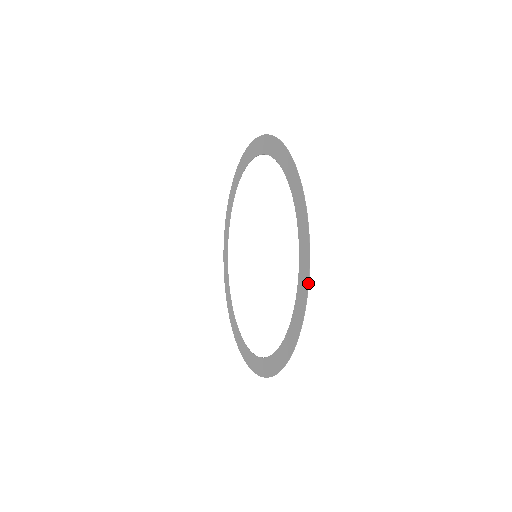
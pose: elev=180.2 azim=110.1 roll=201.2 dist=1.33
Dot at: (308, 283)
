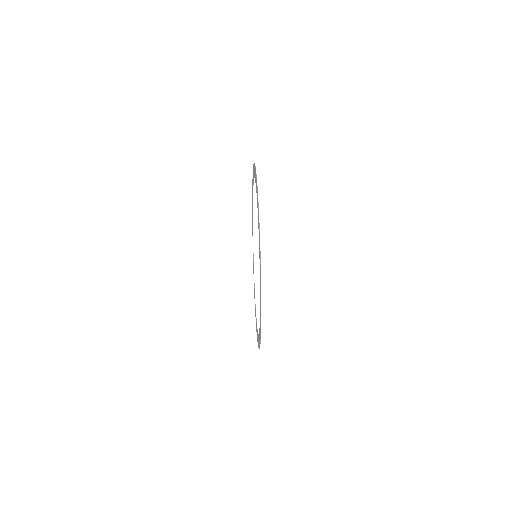
Dot at: (259, 235)
